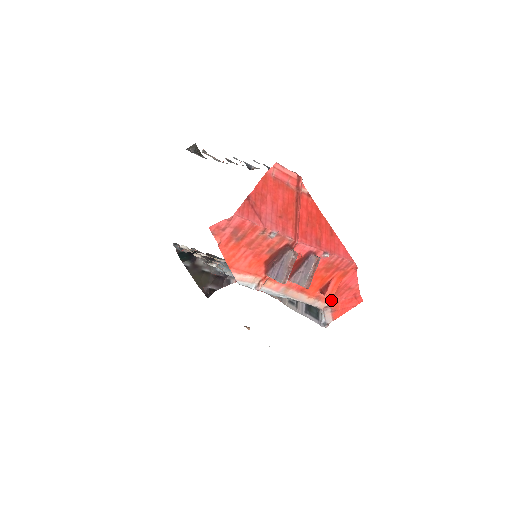
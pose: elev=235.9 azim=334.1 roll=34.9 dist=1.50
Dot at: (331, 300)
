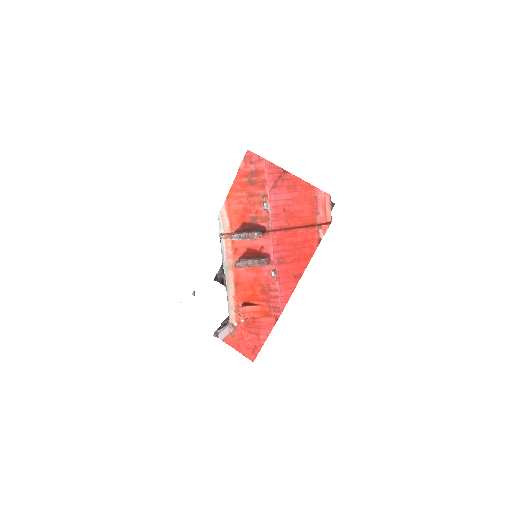
Dot at: (241, 325)
